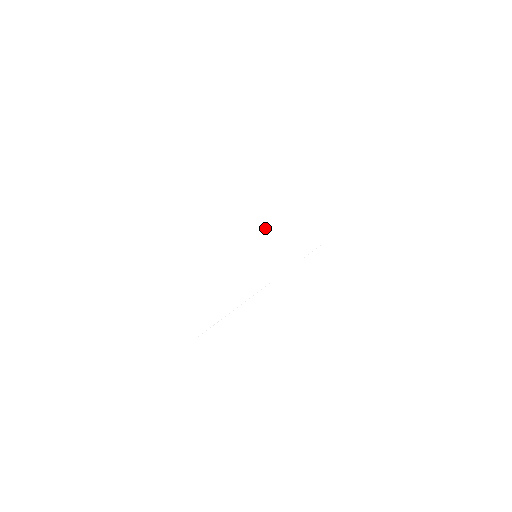
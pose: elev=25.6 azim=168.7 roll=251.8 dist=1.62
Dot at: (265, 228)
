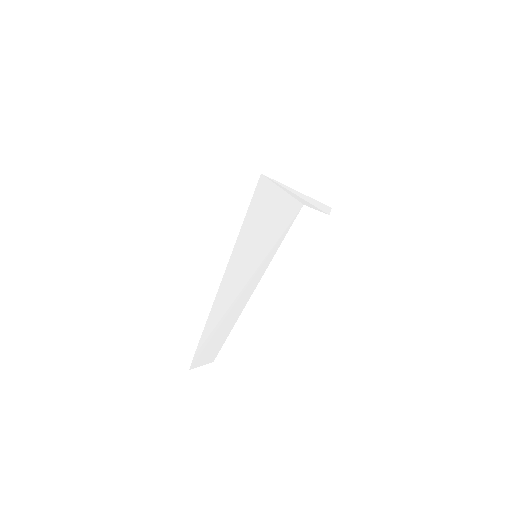
Dot at: (263, 222)
